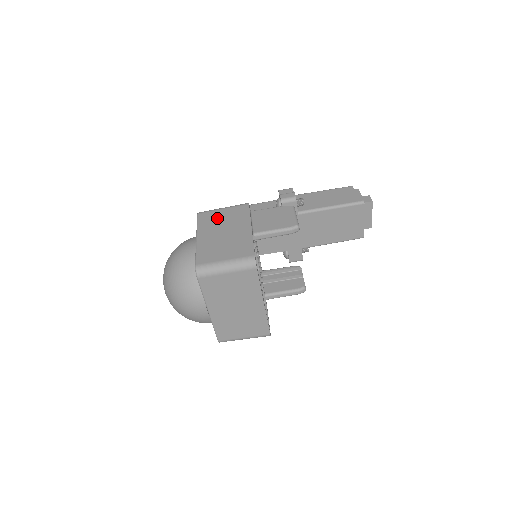
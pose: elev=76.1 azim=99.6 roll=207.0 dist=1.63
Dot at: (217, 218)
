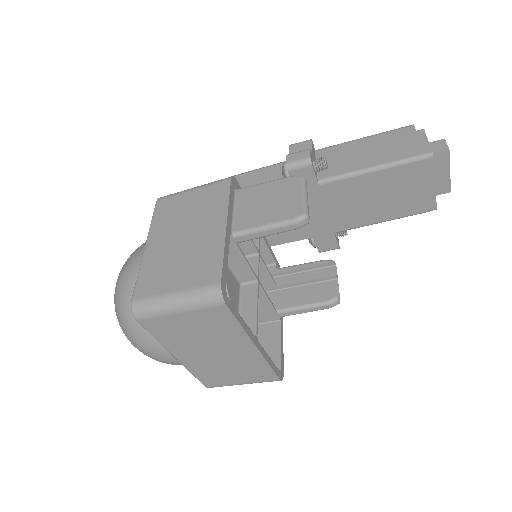
Dot at: (180, 208)
